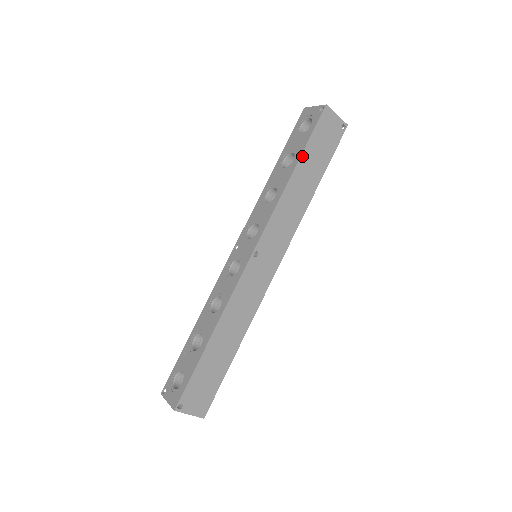
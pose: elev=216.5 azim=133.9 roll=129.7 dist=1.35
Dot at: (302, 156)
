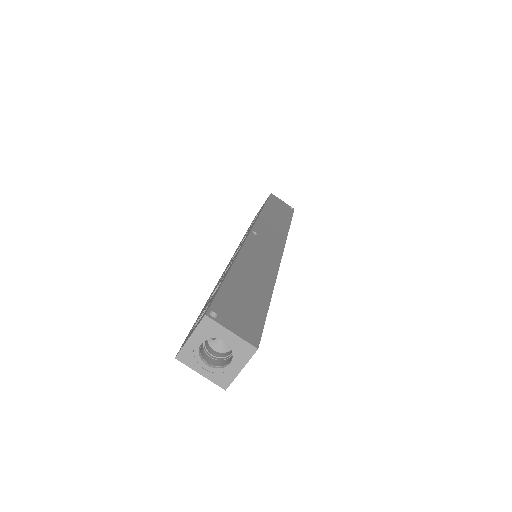
Dot at: (266, 205)
